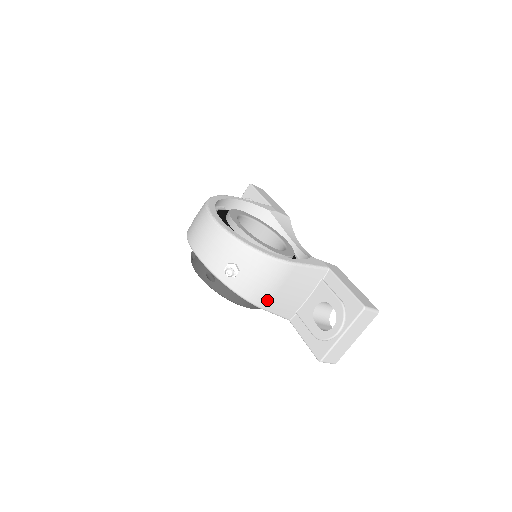
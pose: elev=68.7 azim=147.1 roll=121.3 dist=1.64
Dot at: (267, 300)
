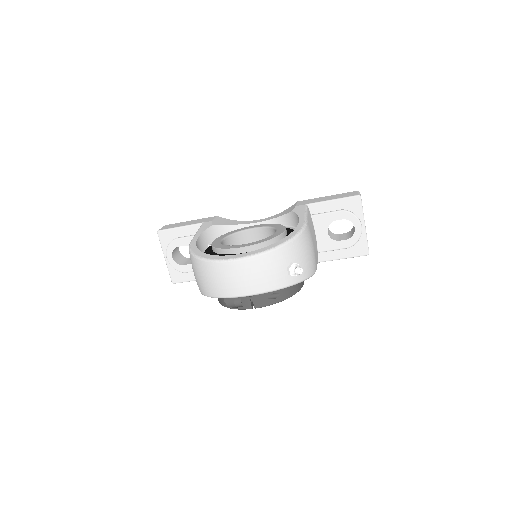
Dot at: (315, 262)
